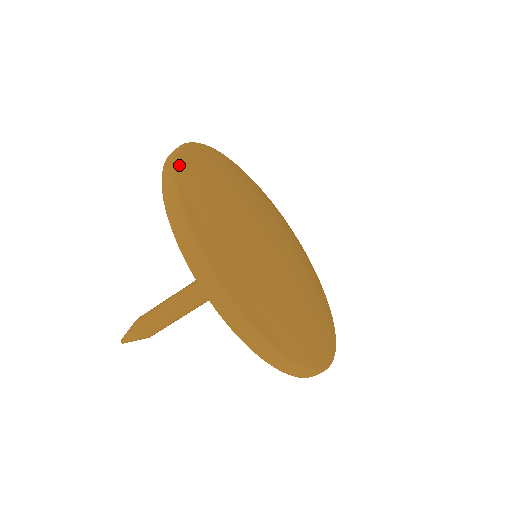
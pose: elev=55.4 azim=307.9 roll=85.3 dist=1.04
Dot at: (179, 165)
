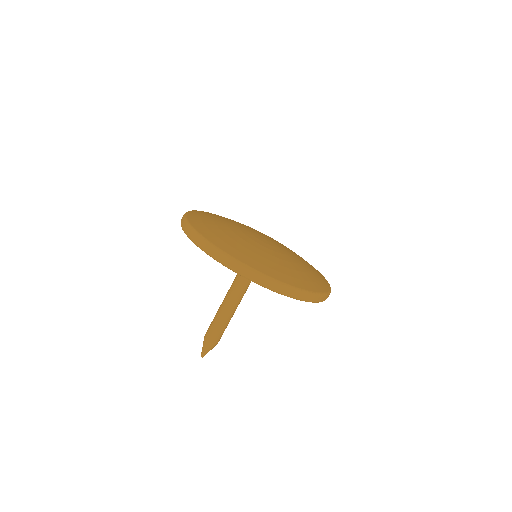
Dot at: (220, 248)
